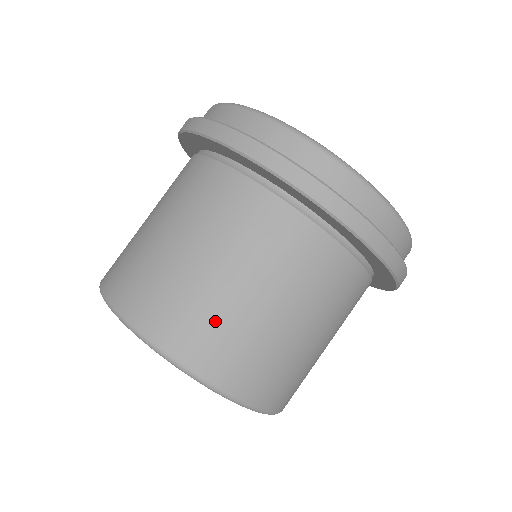
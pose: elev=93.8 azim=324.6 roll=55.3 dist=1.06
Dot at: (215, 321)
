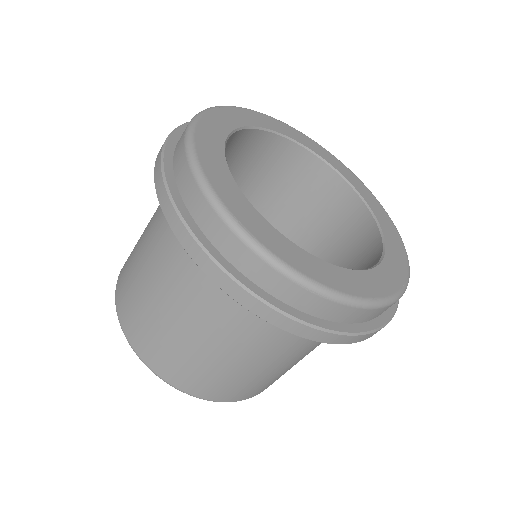
Dot at: (183, 360)
